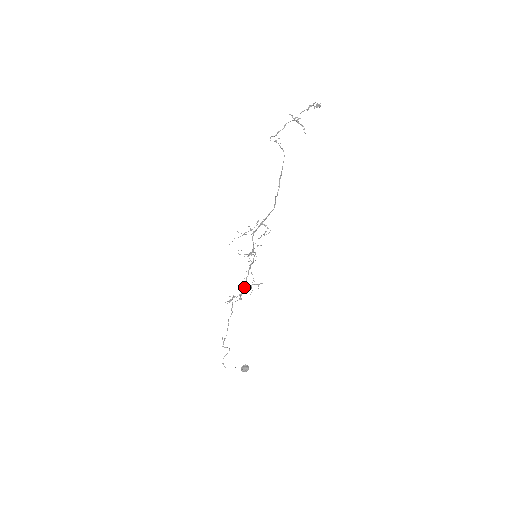
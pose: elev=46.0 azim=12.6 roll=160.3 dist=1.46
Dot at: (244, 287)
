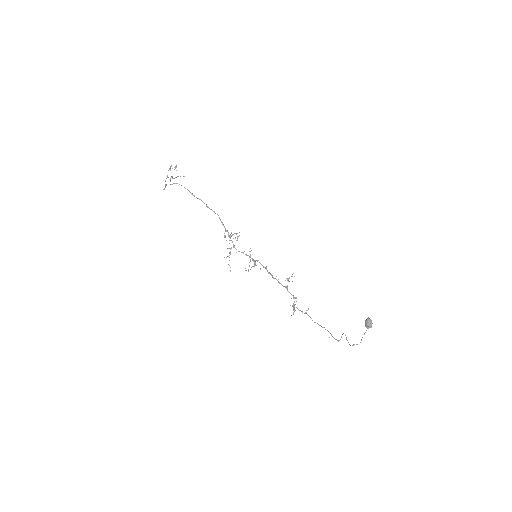
Dot at: (287, 289)
